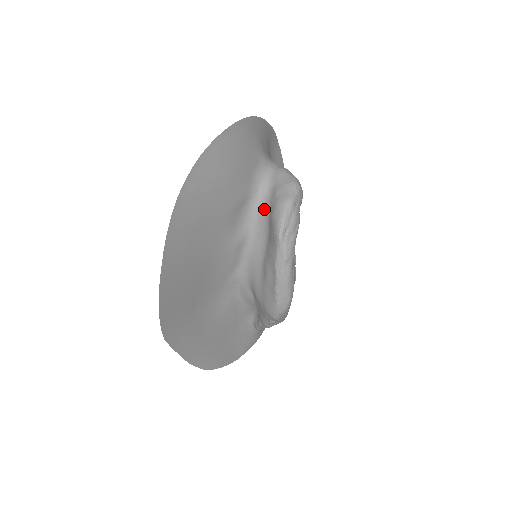
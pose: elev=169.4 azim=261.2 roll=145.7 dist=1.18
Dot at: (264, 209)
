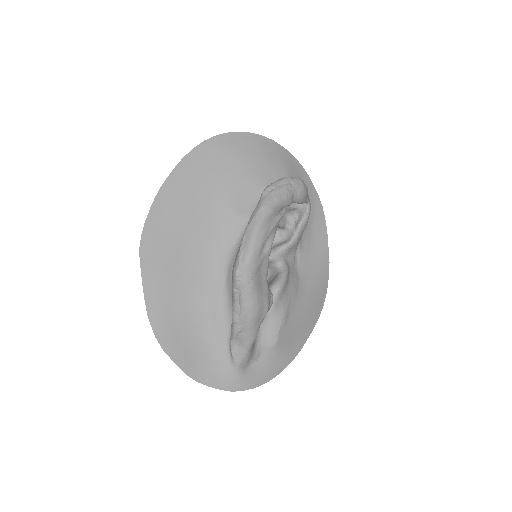
Dot at: occluded
